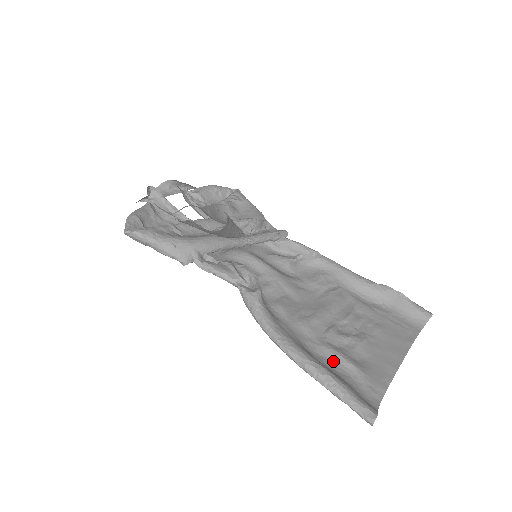
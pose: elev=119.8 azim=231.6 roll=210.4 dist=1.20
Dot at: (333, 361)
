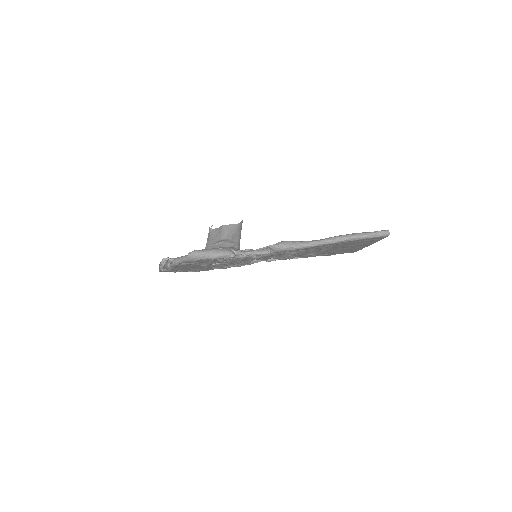
Dot at: (345, 244)
